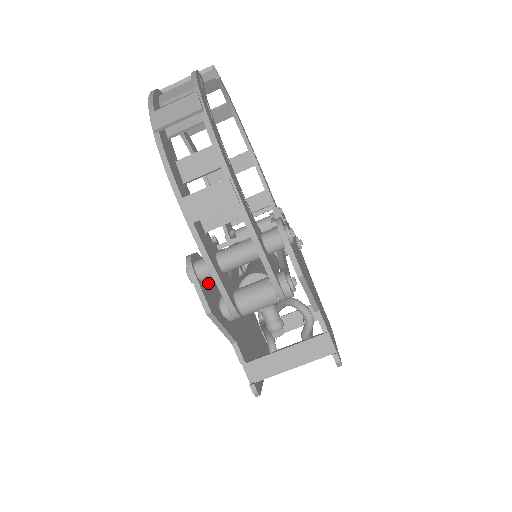
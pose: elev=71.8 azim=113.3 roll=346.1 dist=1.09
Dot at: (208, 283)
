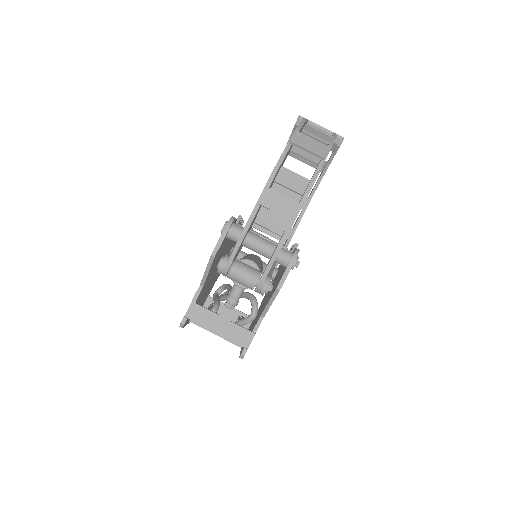
Dot at: (225, 241)
